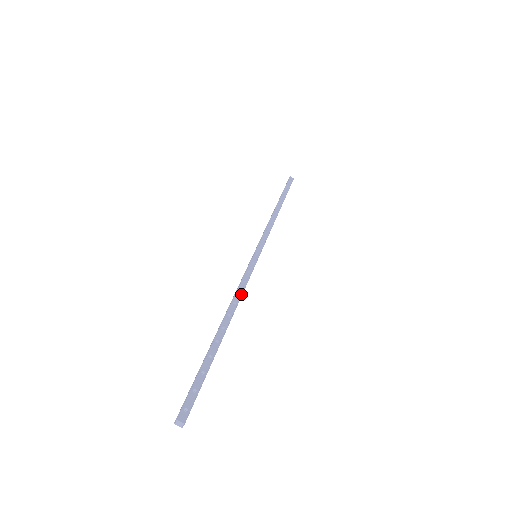
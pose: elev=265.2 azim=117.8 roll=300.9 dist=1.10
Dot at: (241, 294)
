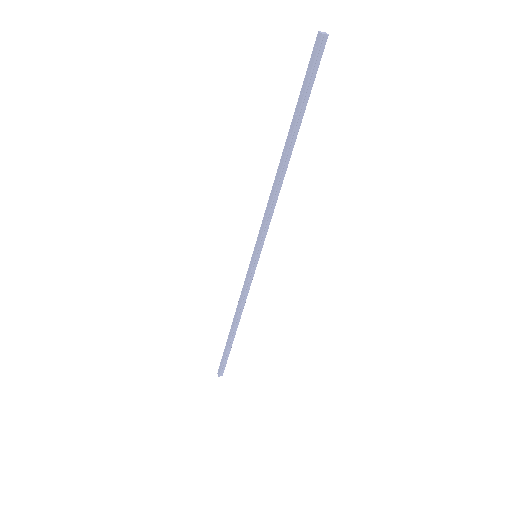
Dot at: occluded
